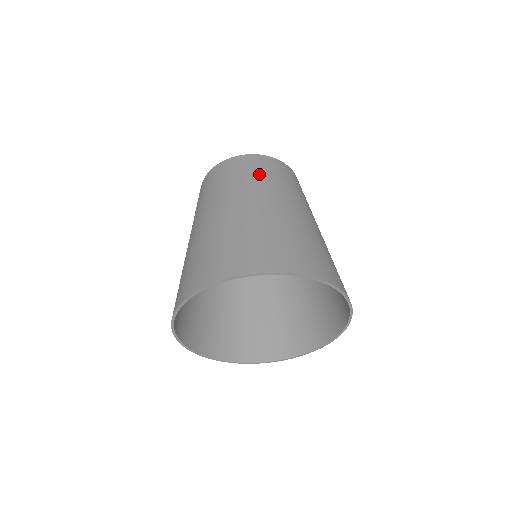
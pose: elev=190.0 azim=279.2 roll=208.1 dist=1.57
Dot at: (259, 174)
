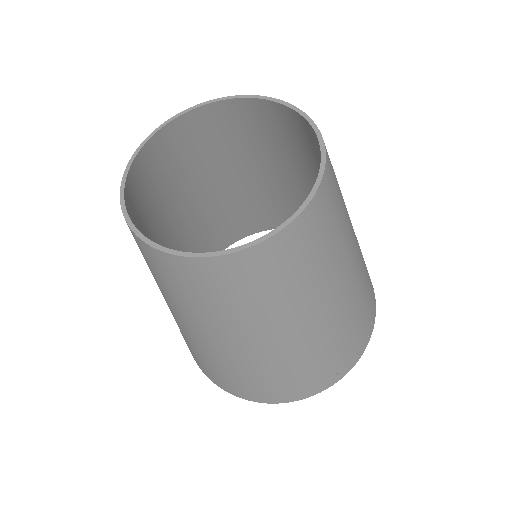
Dot at: (184, 296)
